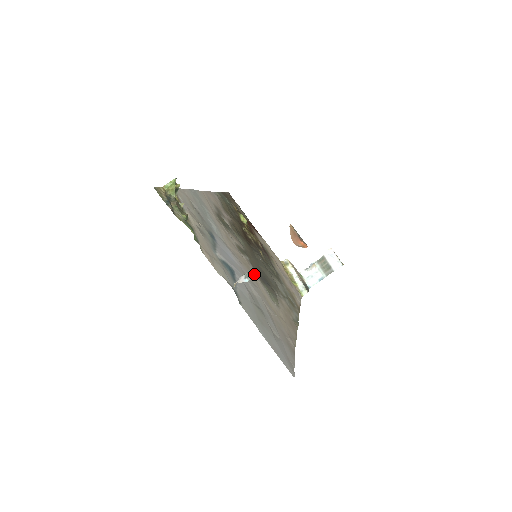
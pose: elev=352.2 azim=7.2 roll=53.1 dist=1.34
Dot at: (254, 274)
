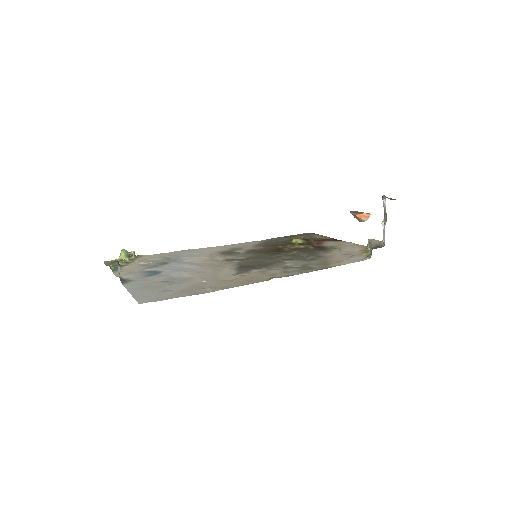
Dot at: (226, 267)
